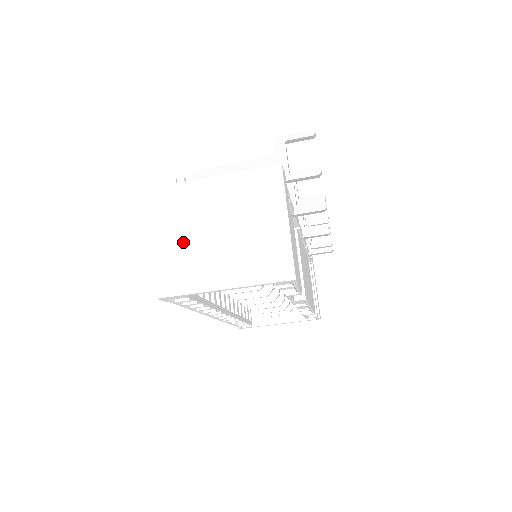
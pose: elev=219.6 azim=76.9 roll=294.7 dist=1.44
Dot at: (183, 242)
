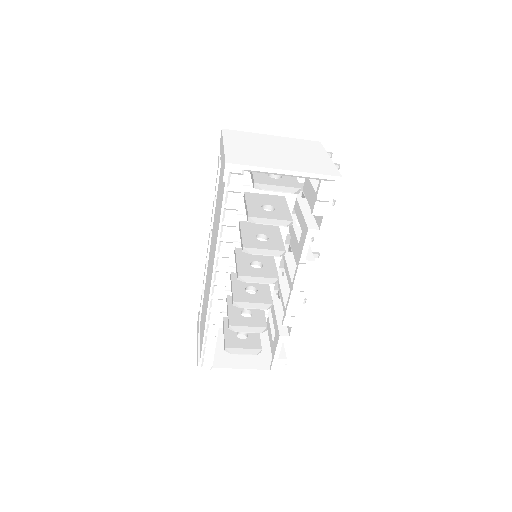
Dot at: (248, 149)
